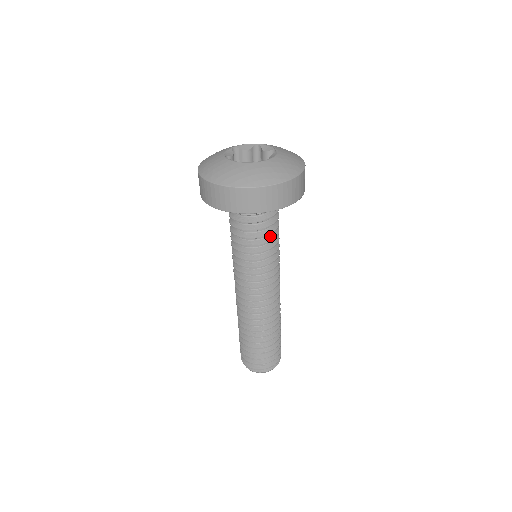
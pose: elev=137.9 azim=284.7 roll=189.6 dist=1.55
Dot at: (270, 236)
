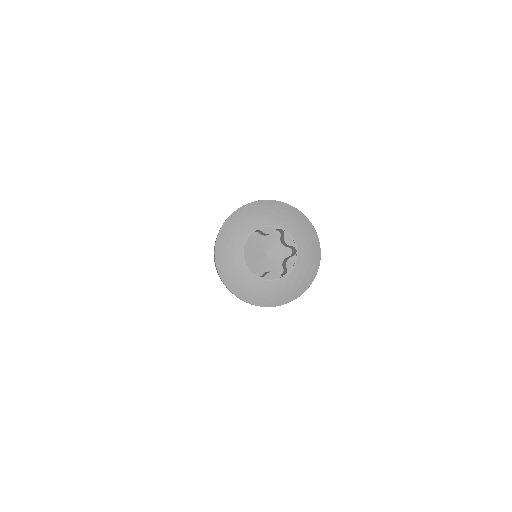
Dot at: occluded
